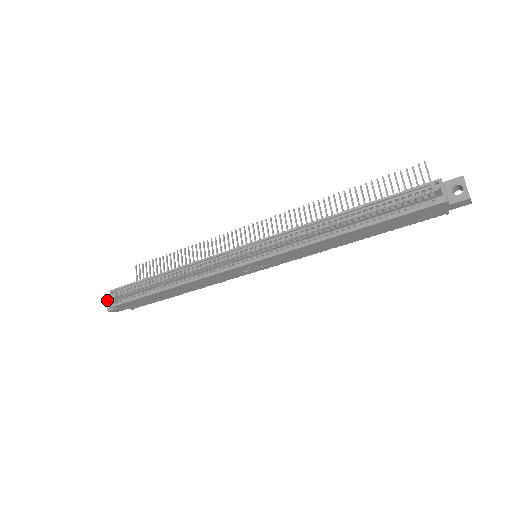
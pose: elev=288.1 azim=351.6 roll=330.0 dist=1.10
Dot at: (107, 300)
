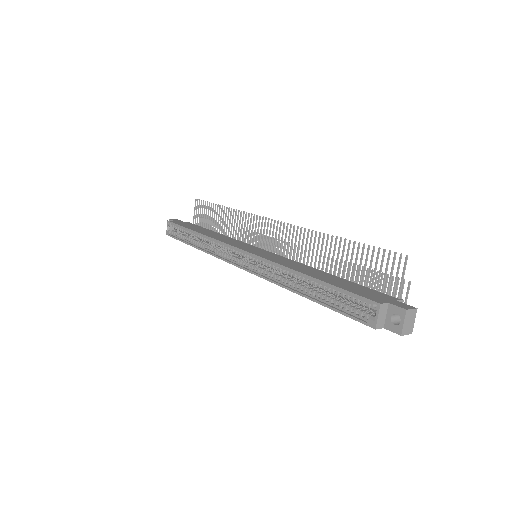
Dot at: occluded
